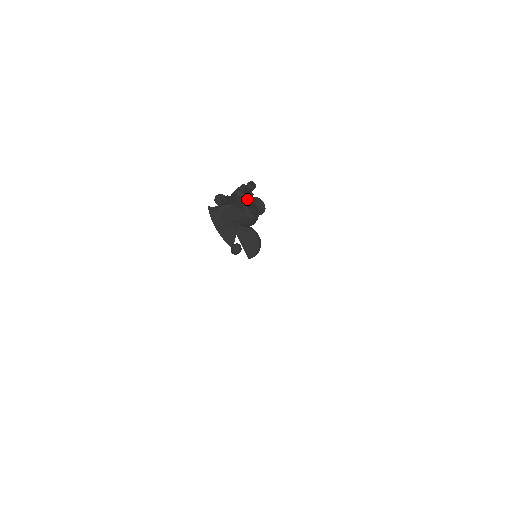
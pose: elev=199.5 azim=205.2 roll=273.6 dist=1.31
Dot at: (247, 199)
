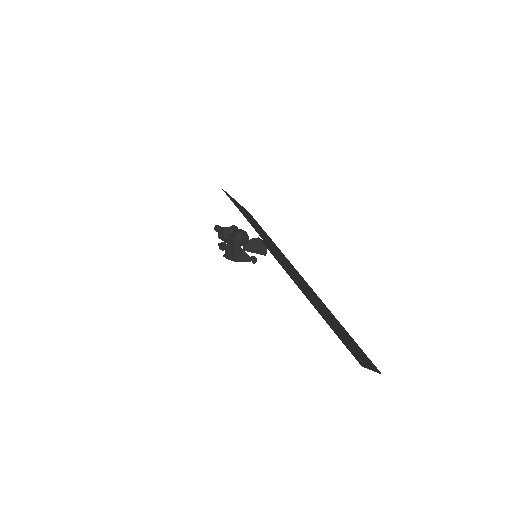
Dot at: (226, 234)
